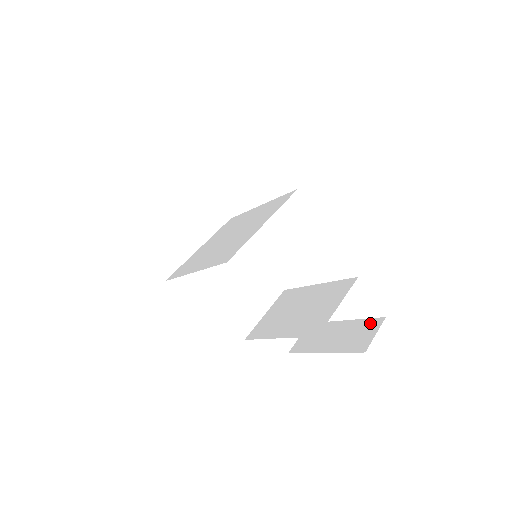
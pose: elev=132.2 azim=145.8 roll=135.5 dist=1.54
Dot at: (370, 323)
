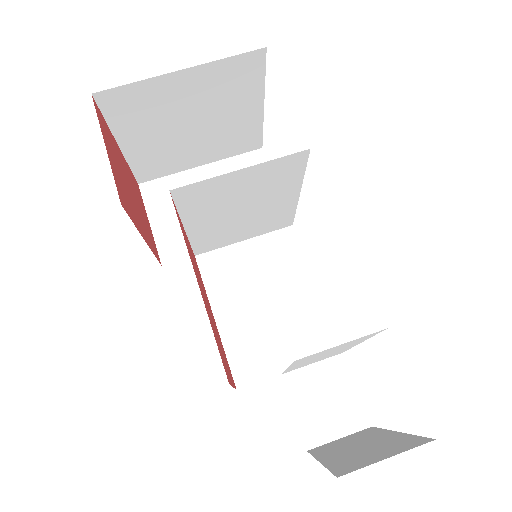
Dot at: (408, 441)
